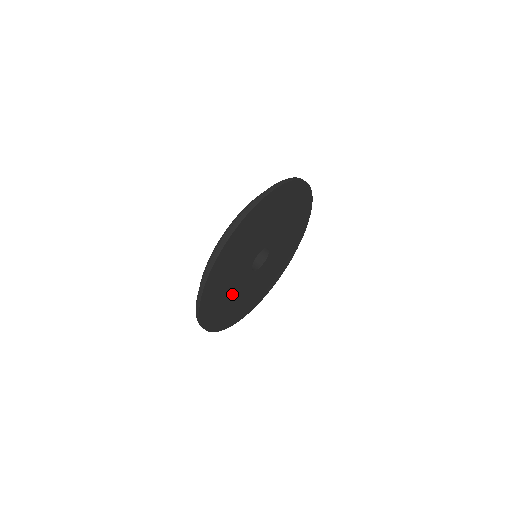
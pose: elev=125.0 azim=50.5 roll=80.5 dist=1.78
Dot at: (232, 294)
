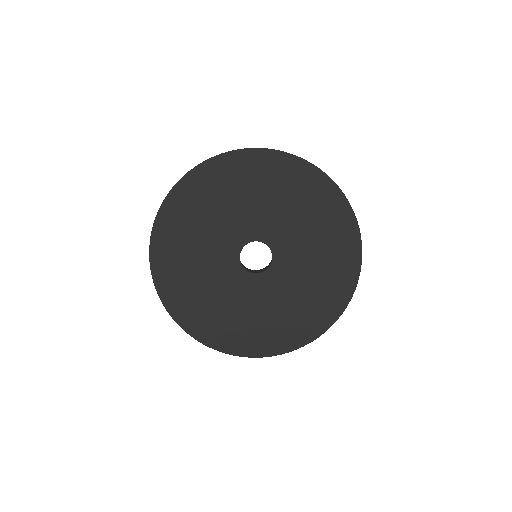
Dot at: (205, 236)
